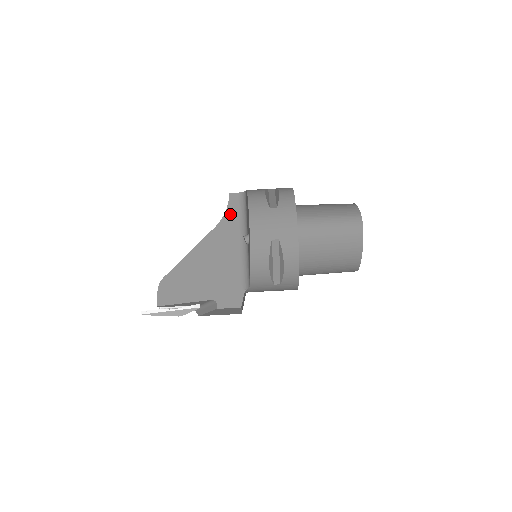
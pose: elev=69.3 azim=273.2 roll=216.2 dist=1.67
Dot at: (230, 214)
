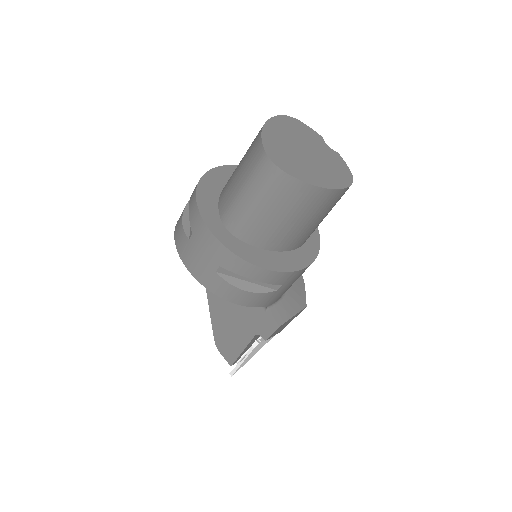
Dot at: occluded
